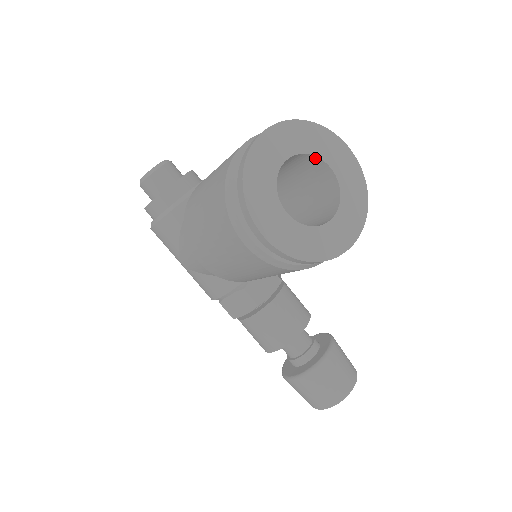
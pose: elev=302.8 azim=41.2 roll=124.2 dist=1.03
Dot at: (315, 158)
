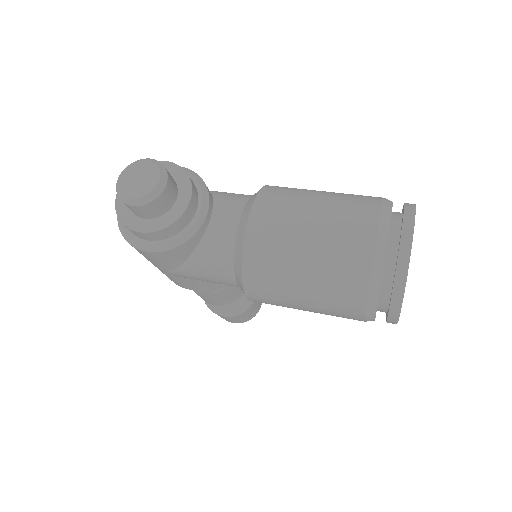
Dot at: occluded
